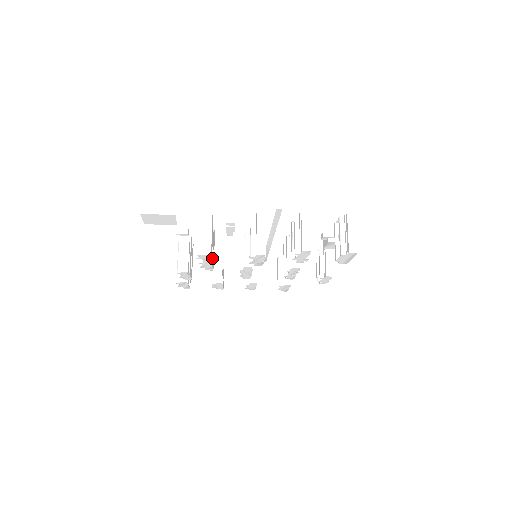
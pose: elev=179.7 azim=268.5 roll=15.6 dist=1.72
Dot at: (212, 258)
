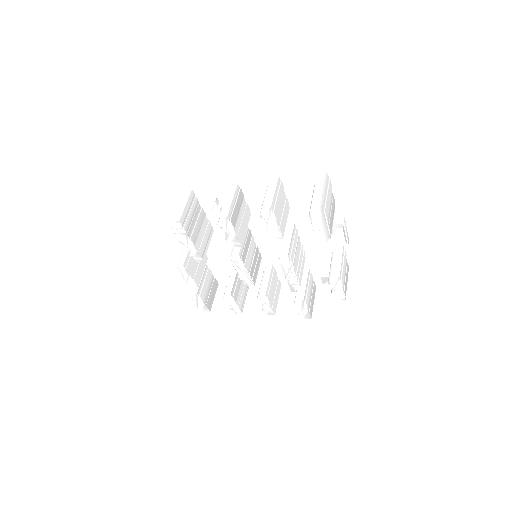
Dot at: (191, 236)
